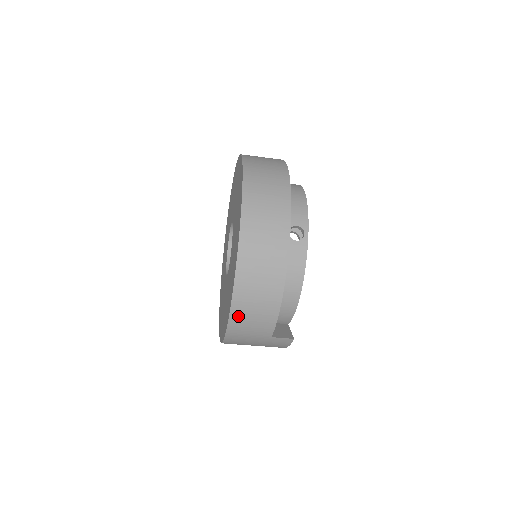
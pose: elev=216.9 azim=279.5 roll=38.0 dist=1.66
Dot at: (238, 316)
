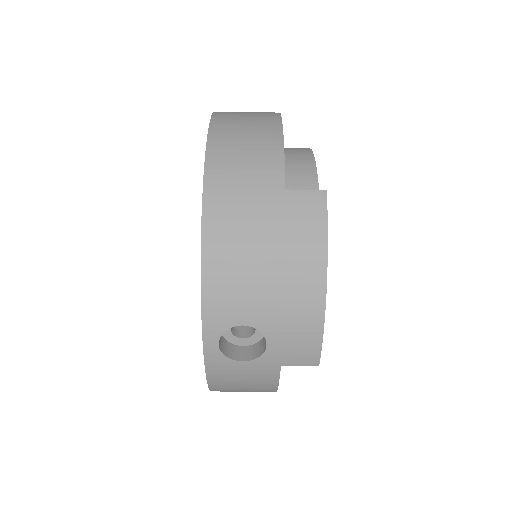
Dot at: (220, 148)
